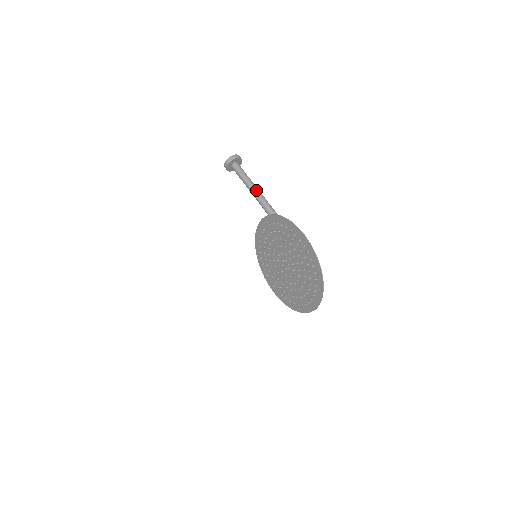
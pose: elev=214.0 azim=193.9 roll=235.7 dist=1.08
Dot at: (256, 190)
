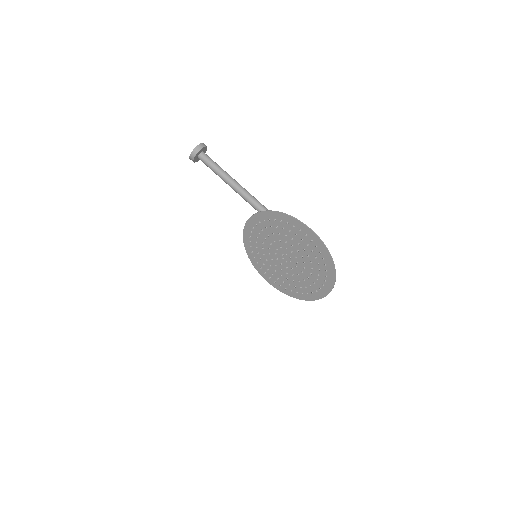
Dot at: (233, 181)
